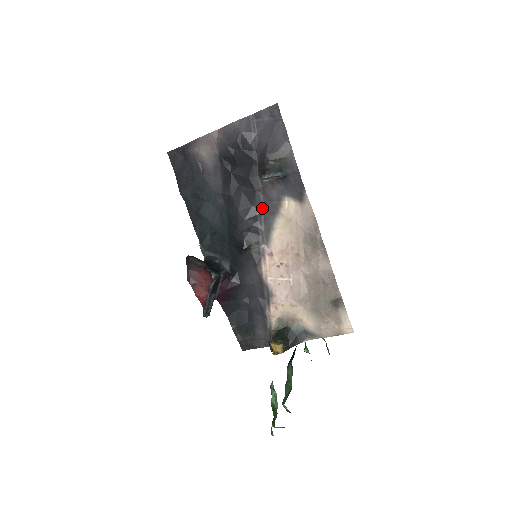
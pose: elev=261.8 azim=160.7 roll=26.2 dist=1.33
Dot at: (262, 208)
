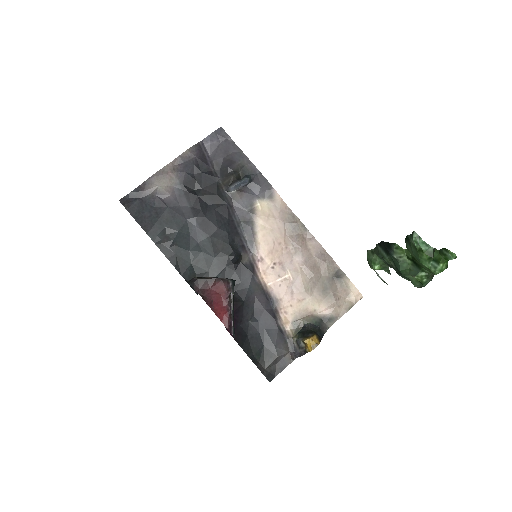
Dot at: (237, 219)
